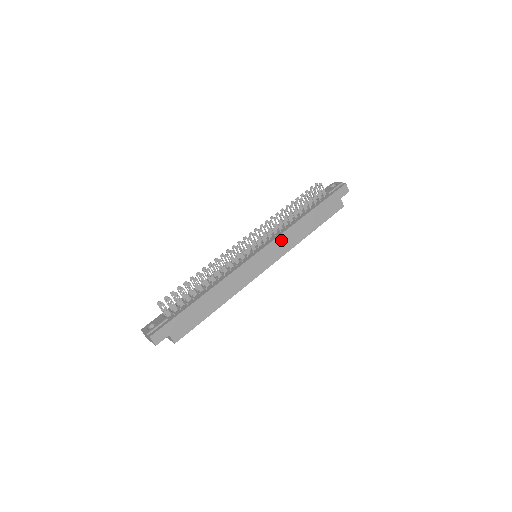
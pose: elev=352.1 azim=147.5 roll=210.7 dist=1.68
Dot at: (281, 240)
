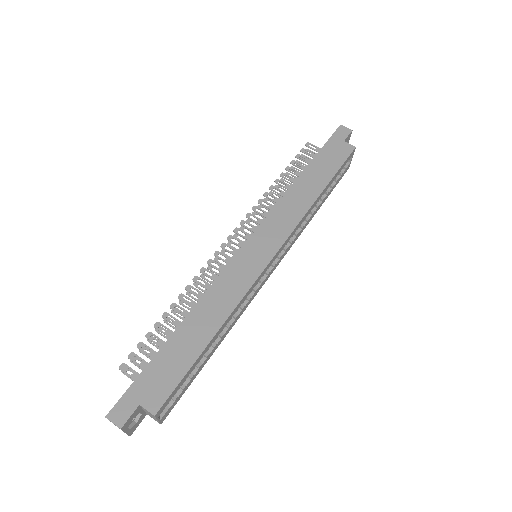
Dot at: (276, 217)
